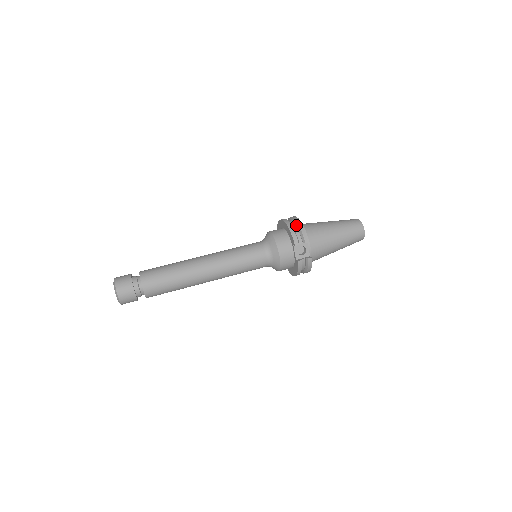
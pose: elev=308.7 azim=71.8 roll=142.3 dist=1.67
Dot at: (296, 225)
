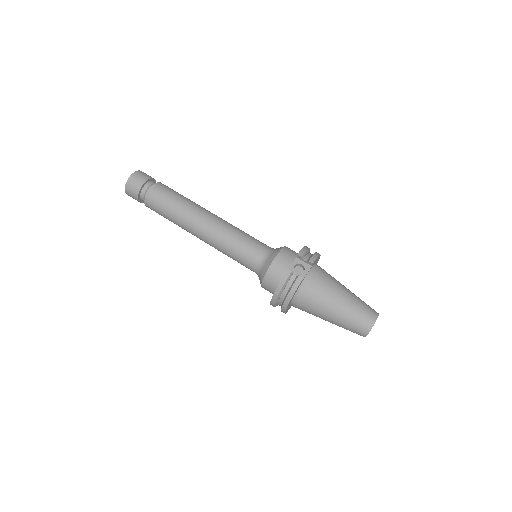
Dot at: occluded
